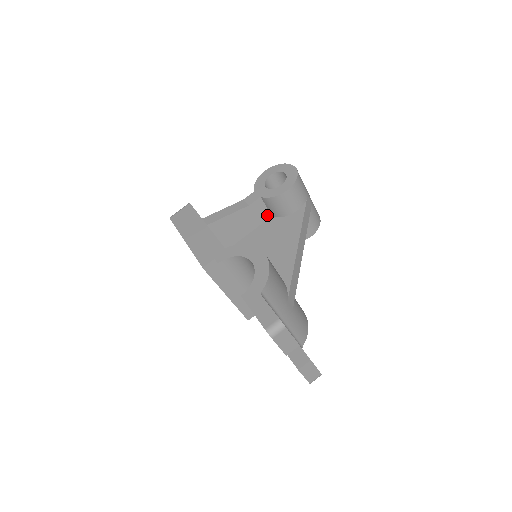
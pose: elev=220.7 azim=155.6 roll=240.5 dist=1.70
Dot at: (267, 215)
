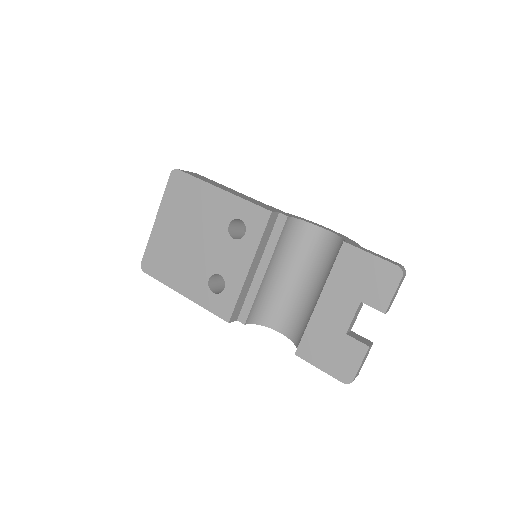
Dot at: occluded
